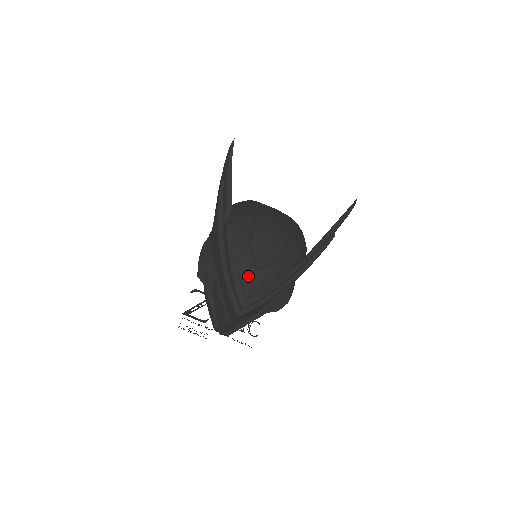
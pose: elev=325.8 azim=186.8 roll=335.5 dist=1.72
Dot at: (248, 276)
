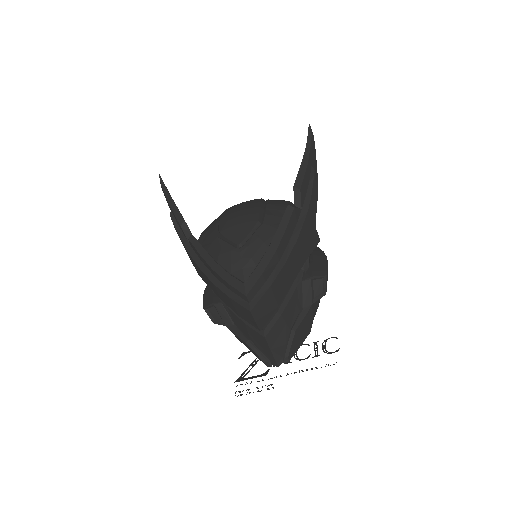
Dot at: (232, 261)
